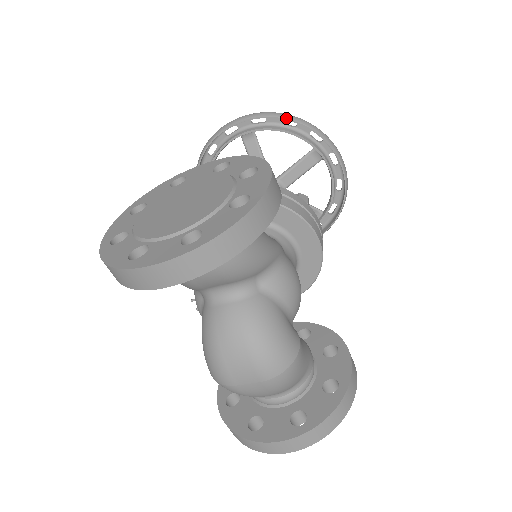
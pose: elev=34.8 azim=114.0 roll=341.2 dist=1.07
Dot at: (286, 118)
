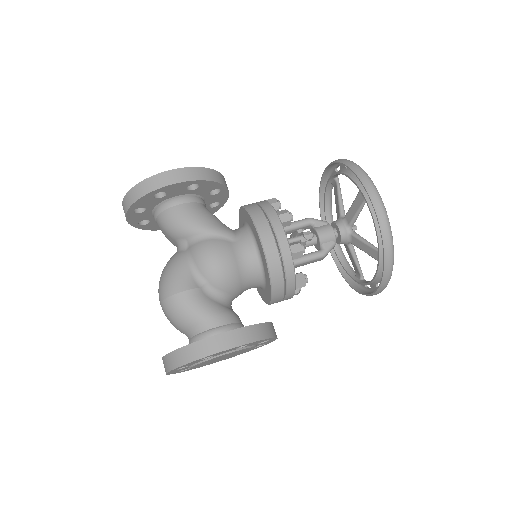
Dot at: (338, 161)
